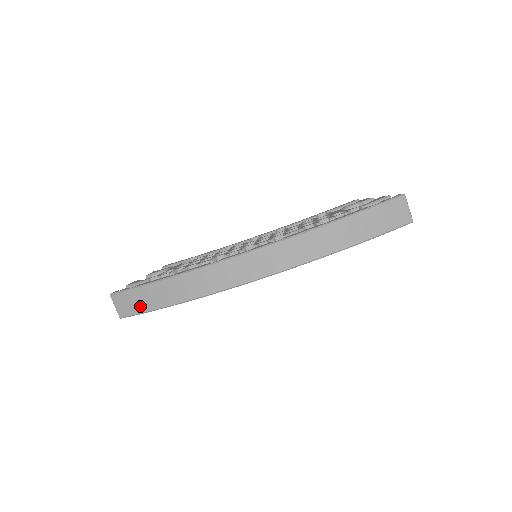
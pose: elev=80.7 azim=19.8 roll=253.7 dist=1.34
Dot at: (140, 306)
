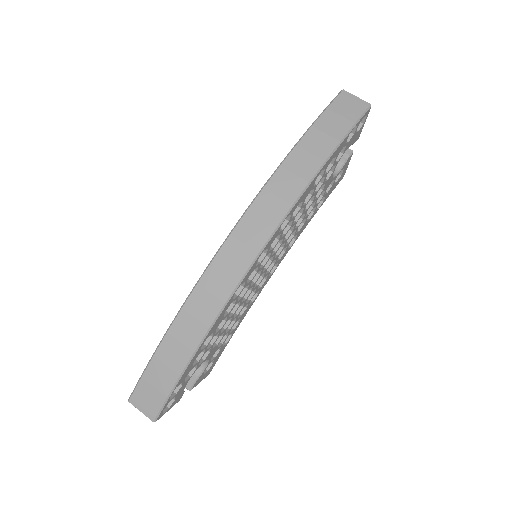
Dot at: (164, 384)
